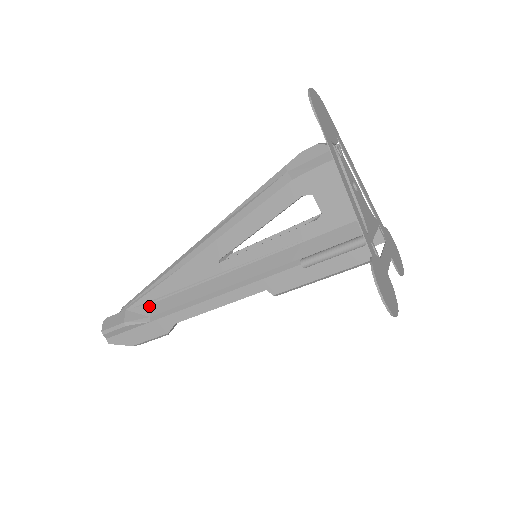
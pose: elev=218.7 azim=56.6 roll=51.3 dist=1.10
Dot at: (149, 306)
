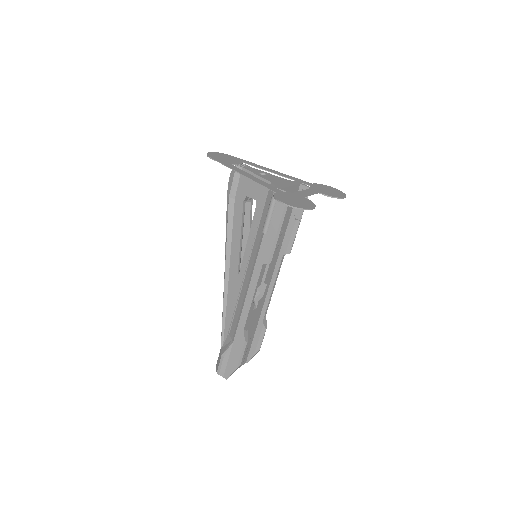
Dot at: (229, 335)
